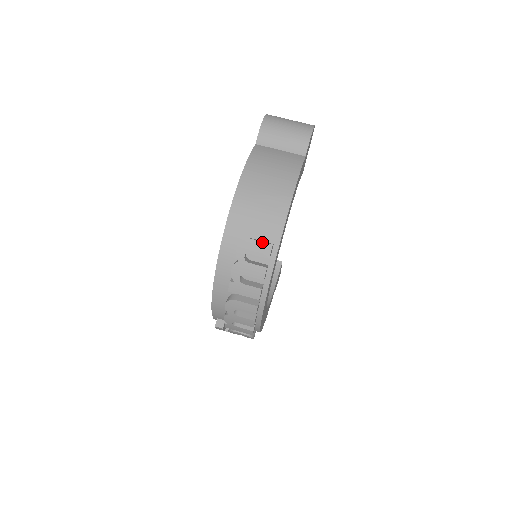
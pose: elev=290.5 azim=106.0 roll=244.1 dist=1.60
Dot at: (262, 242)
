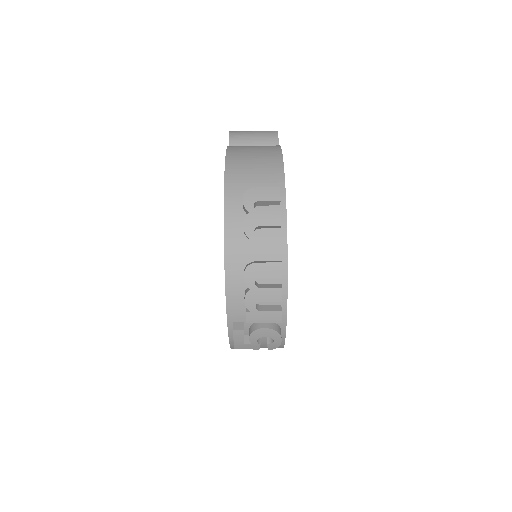
Dot at: (268, 188)
